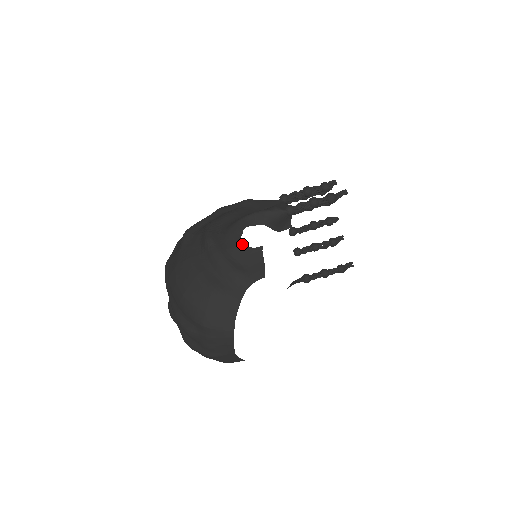
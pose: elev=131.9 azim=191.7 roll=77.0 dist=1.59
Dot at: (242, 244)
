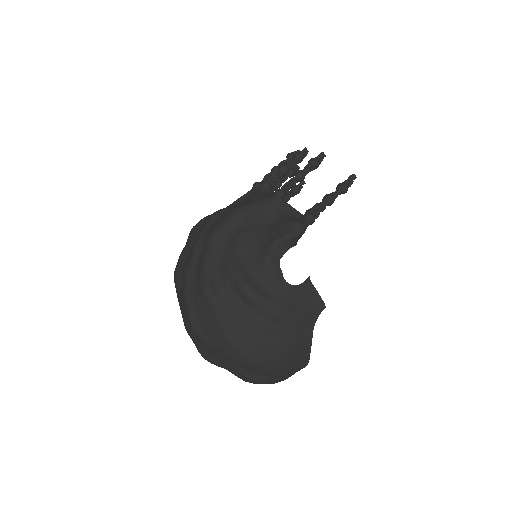
Dot at: (290, 285)
